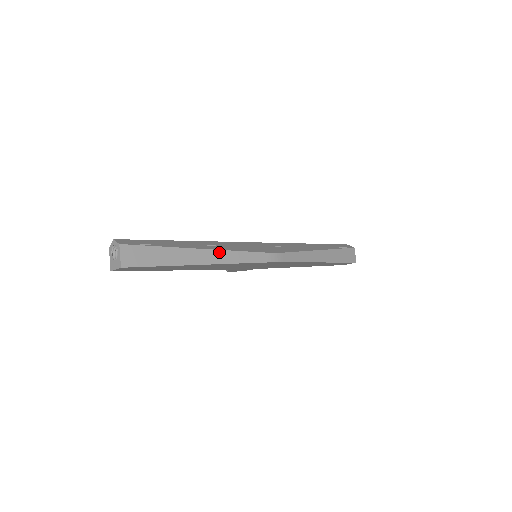
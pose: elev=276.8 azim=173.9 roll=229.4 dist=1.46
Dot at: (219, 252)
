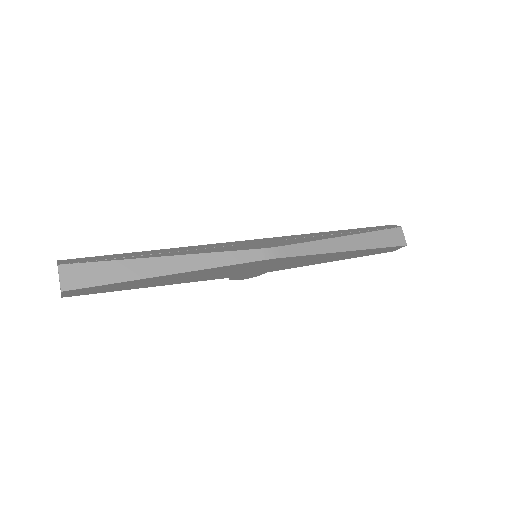
Dot at: (190, 257)
